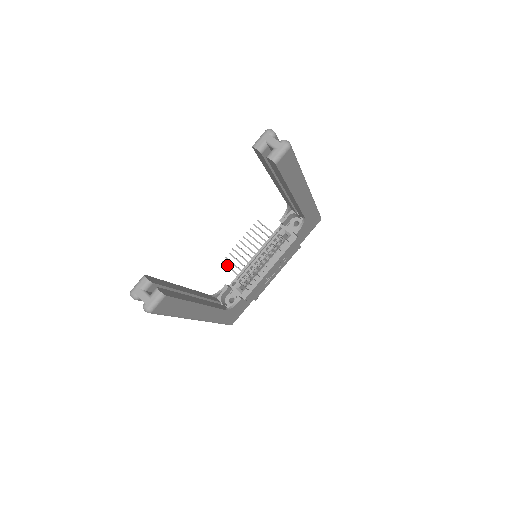
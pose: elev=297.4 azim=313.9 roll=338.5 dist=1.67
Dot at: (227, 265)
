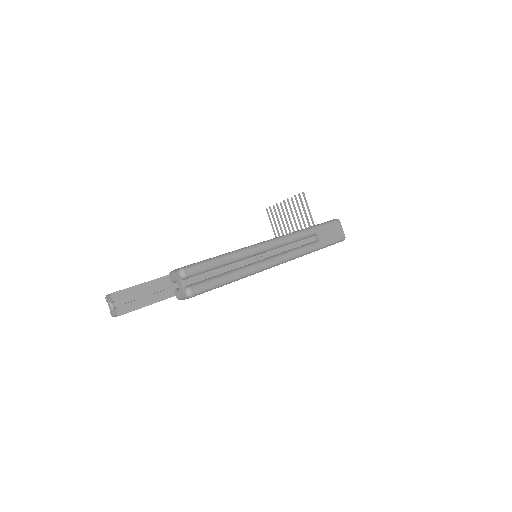
Dot at: (268, 215)
